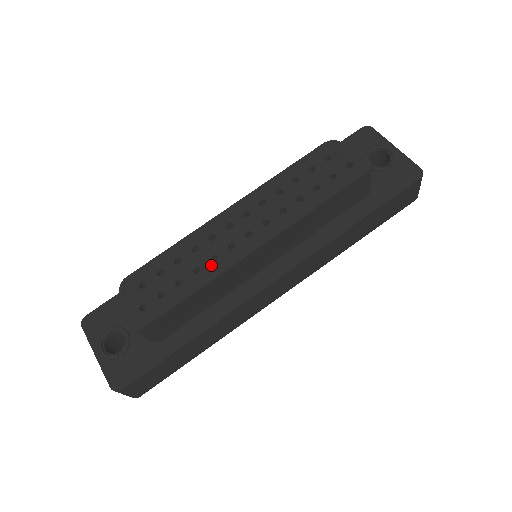
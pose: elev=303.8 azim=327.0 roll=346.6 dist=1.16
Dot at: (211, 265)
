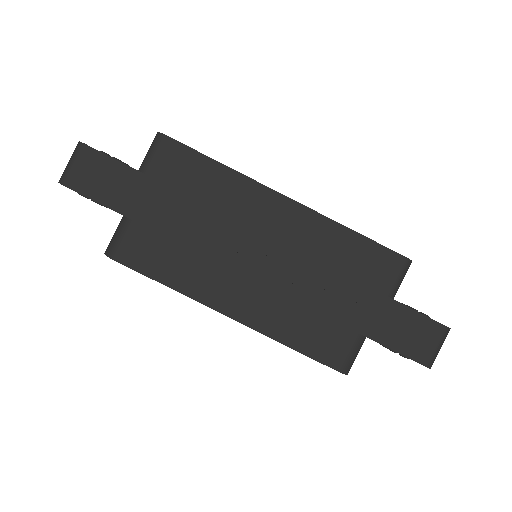
Dot at: occluded
